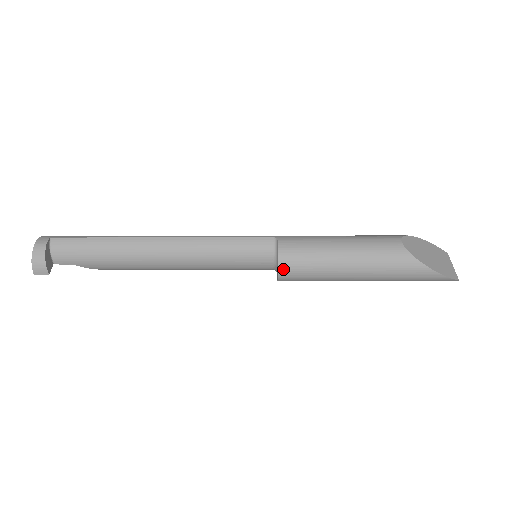
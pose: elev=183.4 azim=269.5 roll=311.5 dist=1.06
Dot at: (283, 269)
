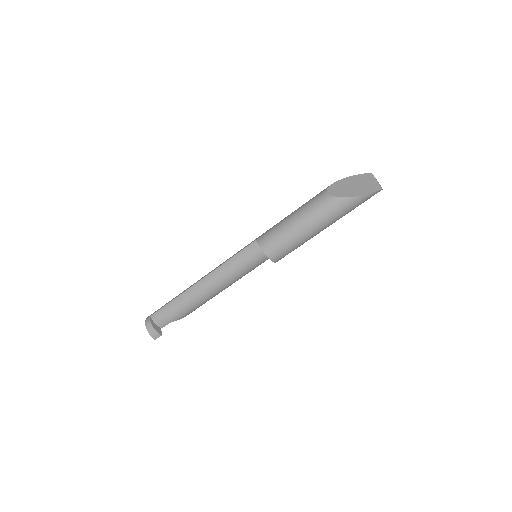
Dot at: (270, 255)
